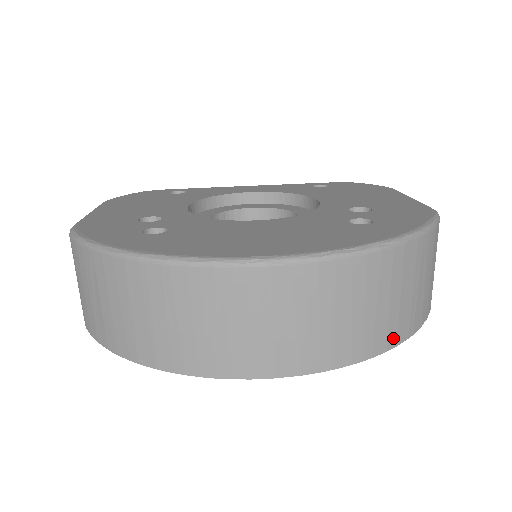
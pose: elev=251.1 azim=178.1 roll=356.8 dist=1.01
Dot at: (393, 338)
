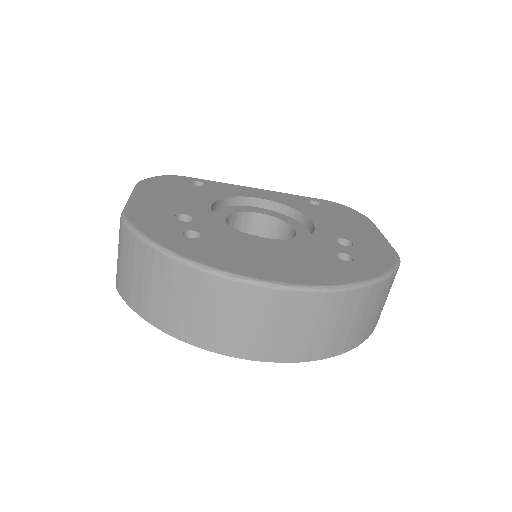
Dot at: (348, 346)
